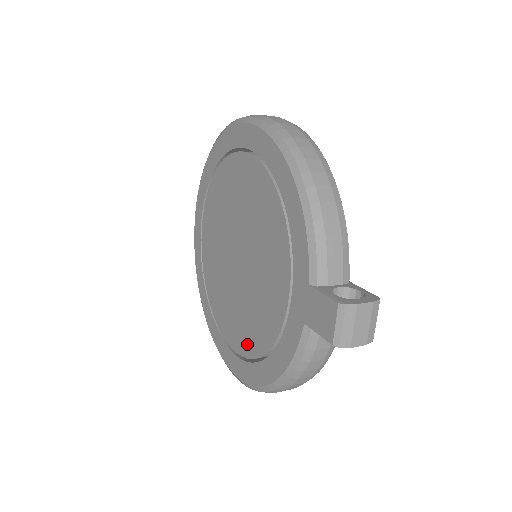
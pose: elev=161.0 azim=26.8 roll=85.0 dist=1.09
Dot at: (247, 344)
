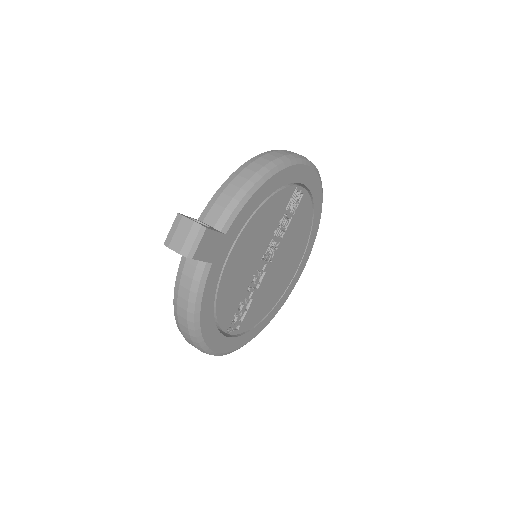
Dot at: occluded
